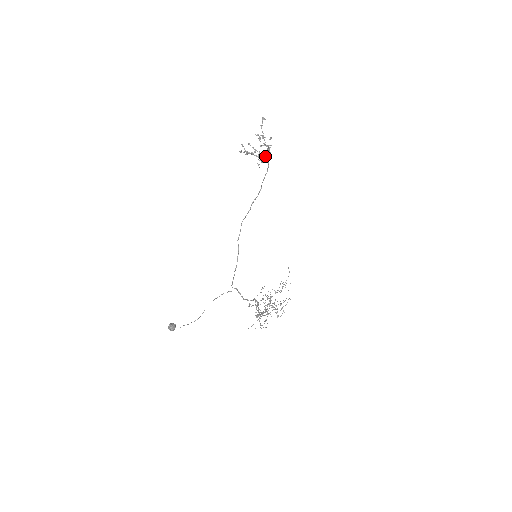
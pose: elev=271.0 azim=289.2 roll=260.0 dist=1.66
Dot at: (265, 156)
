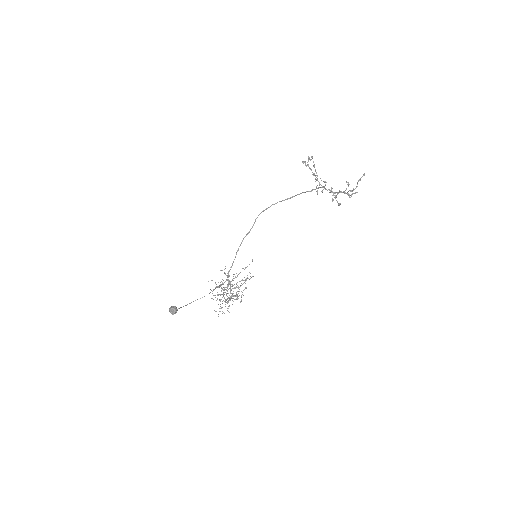
Dot at: (335, 197)
